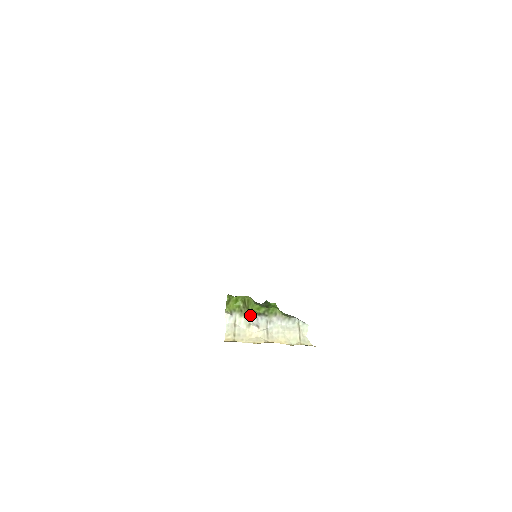
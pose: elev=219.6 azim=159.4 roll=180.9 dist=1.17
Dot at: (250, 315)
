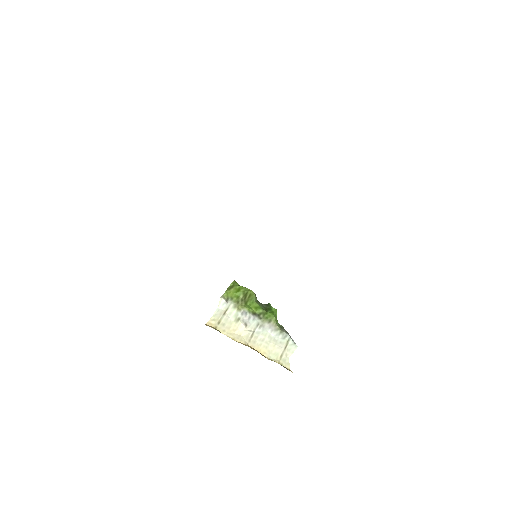
Dot at: (244, 310)
